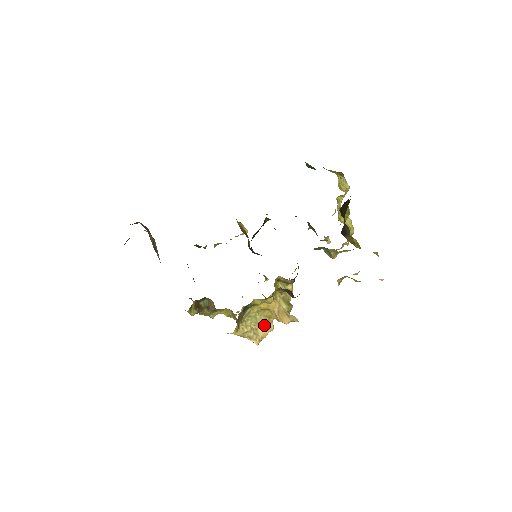
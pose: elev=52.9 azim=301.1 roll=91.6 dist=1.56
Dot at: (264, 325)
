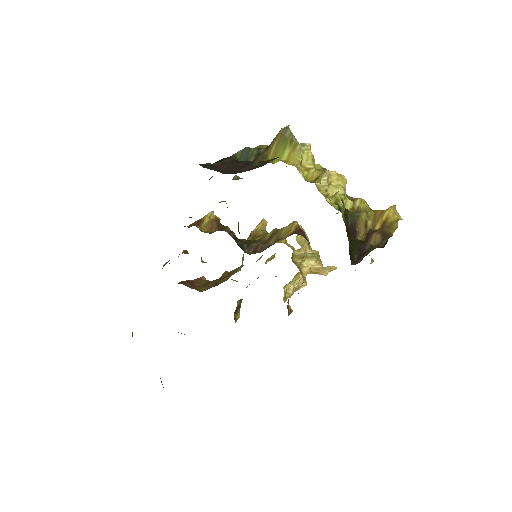
Dot at: occluded
